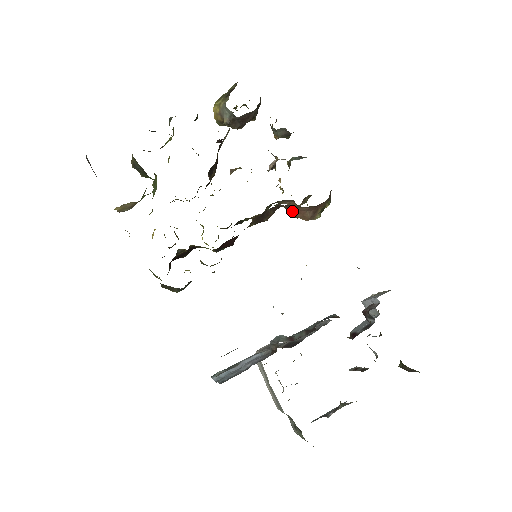
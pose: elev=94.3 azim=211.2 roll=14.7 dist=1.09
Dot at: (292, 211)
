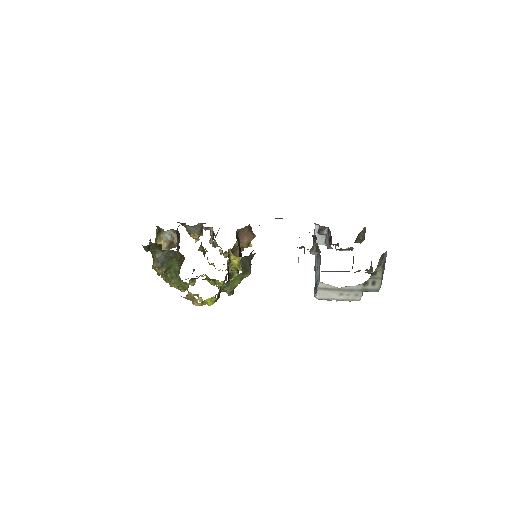
Dot at: (243, 241)
